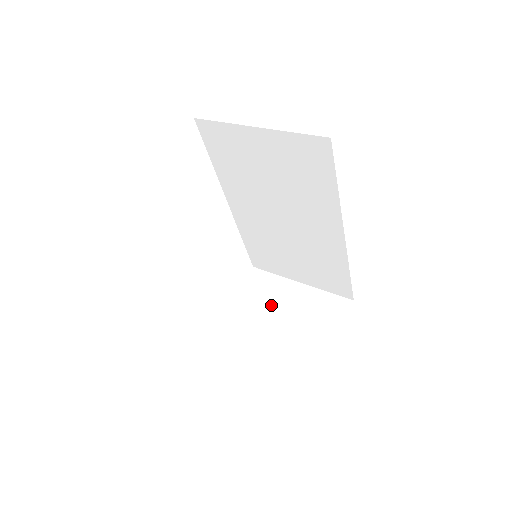
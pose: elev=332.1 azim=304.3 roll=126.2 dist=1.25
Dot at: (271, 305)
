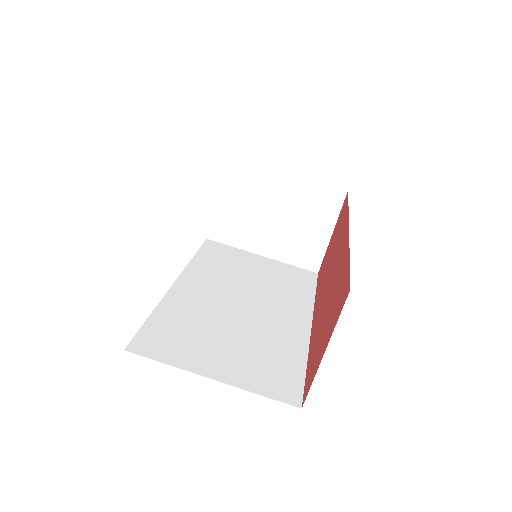
Dot at: (261, 203)
